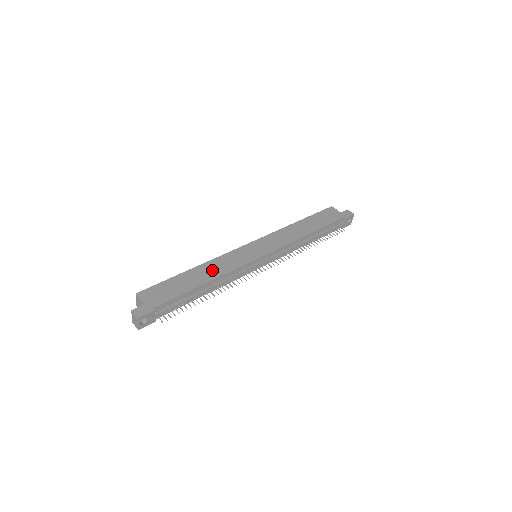
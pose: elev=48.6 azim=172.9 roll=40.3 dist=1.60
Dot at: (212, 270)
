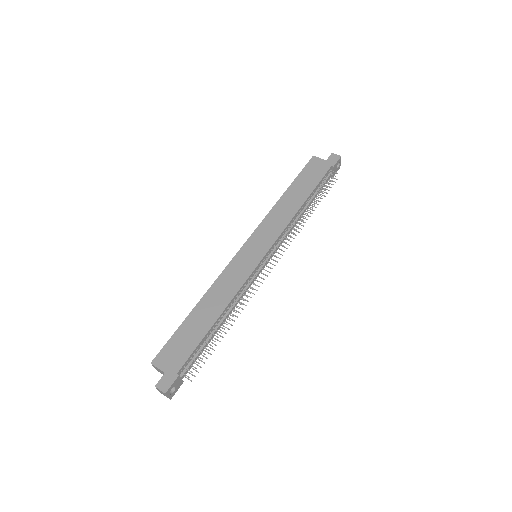
Dot at: (218, 298)
